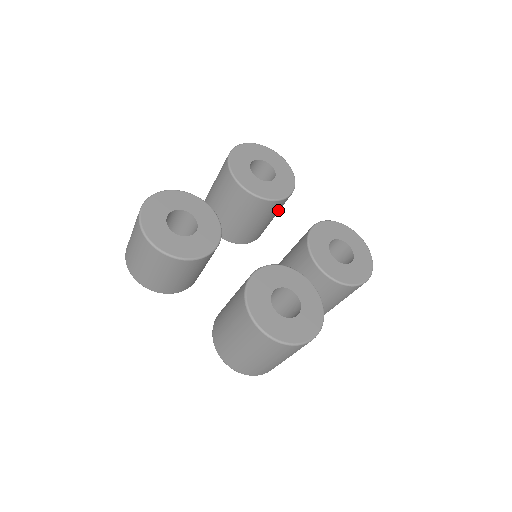
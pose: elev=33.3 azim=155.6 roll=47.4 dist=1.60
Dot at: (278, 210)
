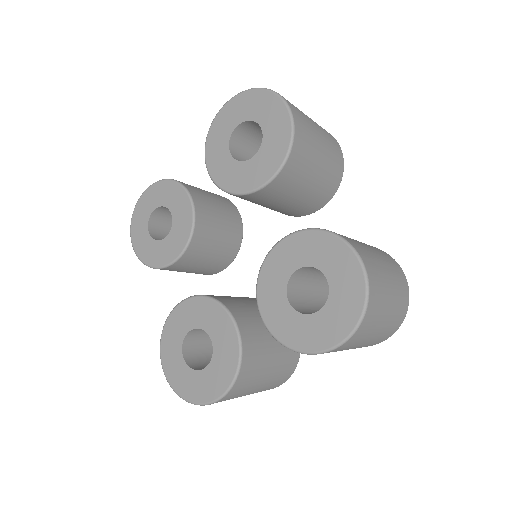
Dot at: (284, 193)
